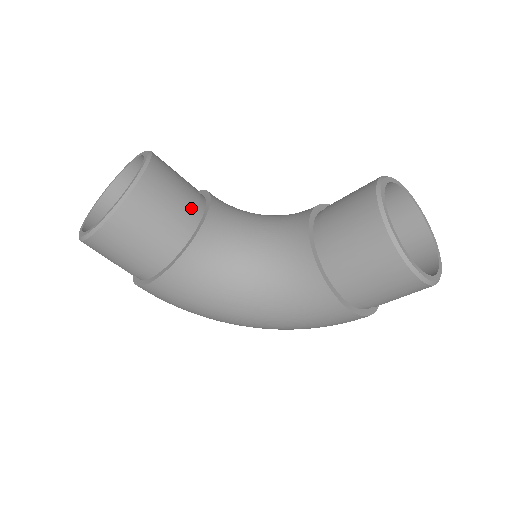
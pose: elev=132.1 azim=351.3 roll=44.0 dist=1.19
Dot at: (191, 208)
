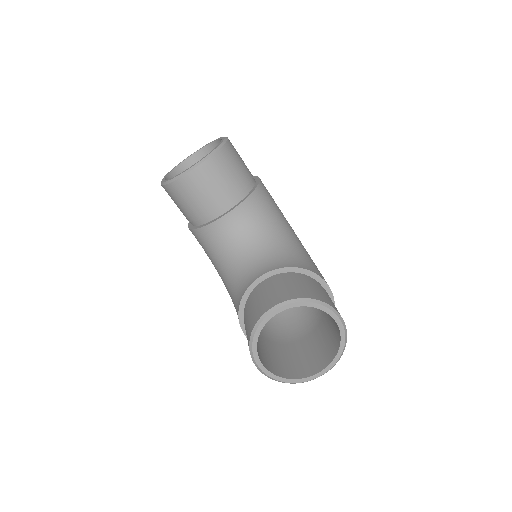
Dot at: (215, 206)
